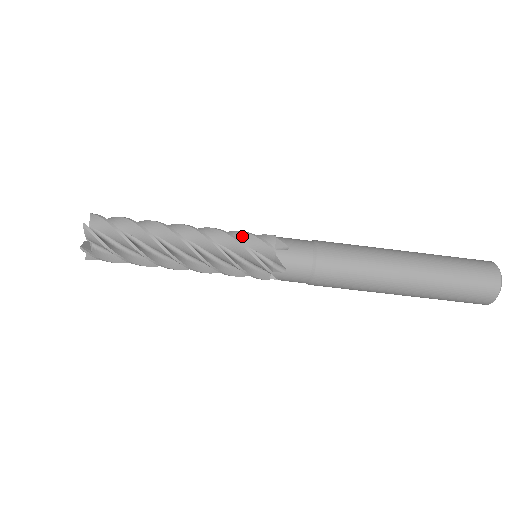
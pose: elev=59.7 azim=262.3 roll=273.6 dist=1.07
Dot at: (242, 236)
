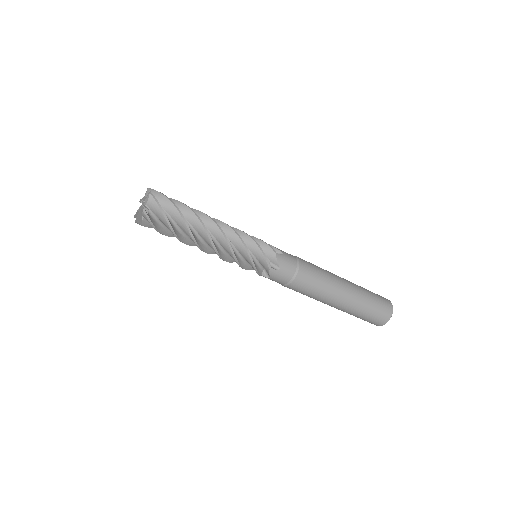
Dot at: (254, 247)
